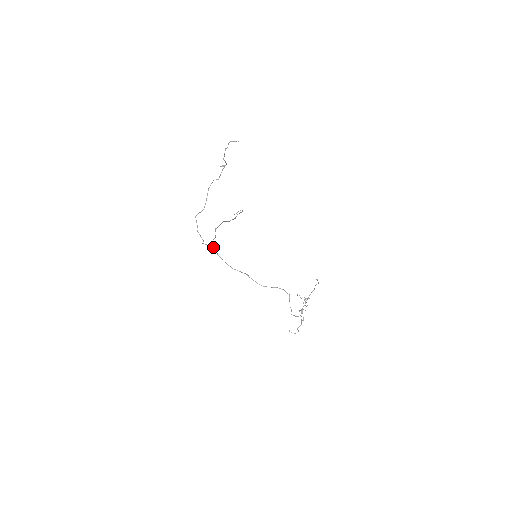
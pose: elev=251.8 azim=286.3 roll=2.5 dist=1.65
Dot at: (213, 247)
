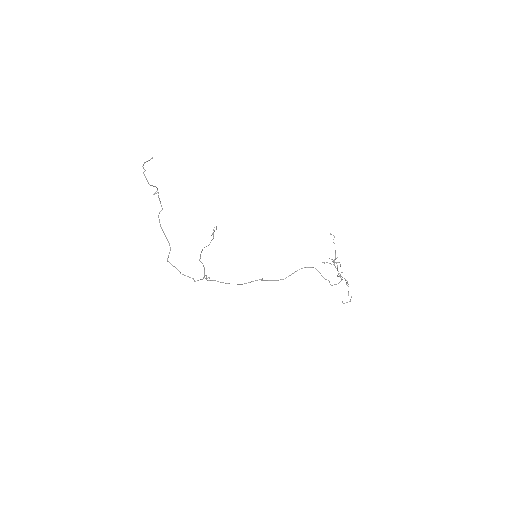
Dot at: occluded
